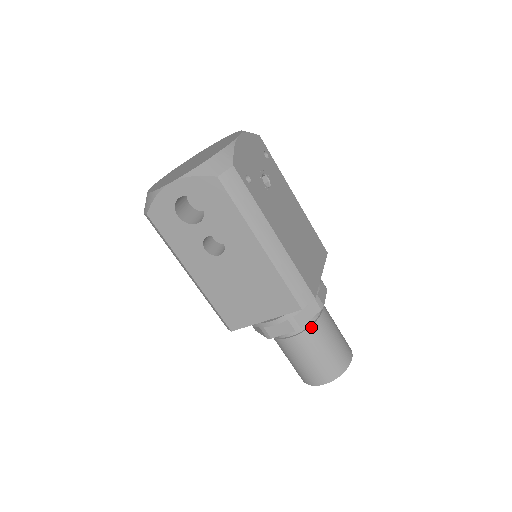
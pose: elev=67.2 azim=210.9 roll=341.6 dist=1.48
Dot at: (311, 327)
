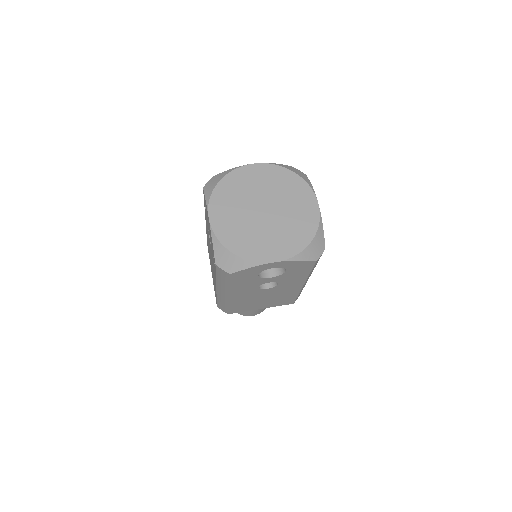
Dot at: occluded
